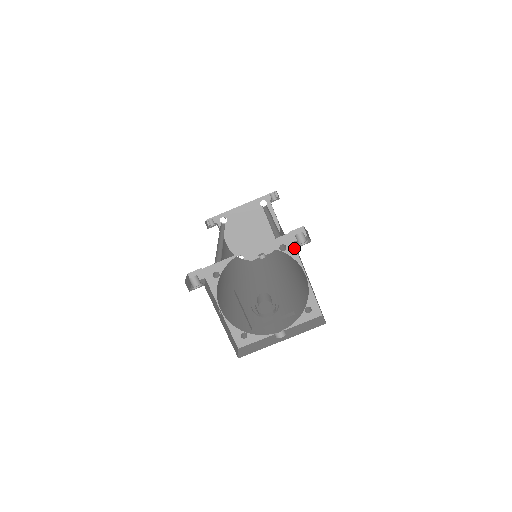
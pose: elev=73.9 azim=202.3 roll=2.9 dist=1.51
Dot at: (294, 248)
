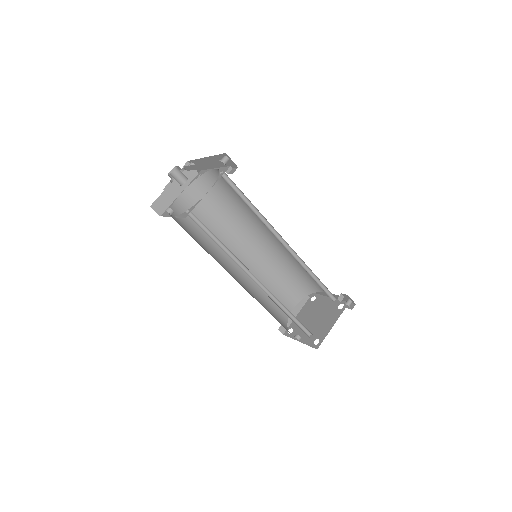
Dot at: occluded
